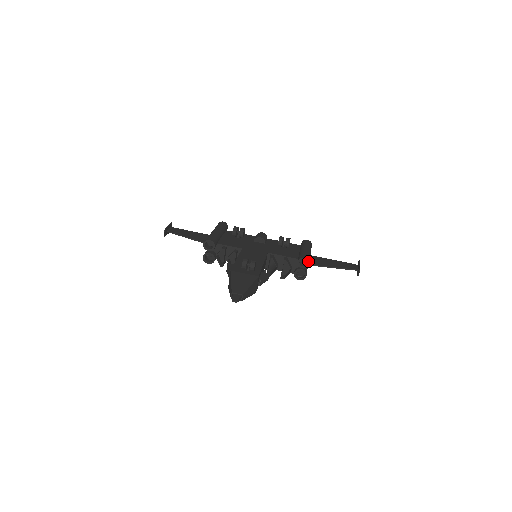
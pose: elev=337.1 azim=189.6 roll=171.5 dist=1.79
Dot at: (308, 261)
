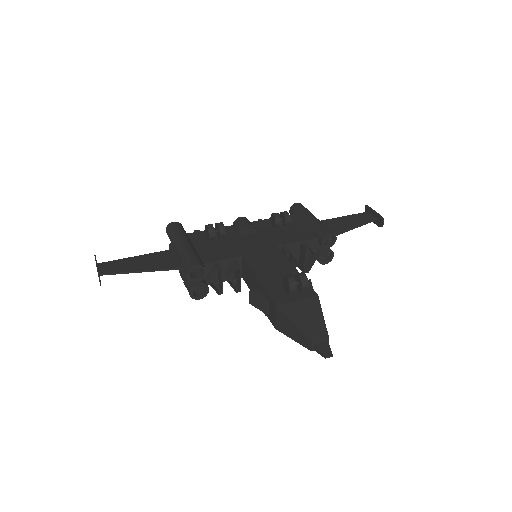
Dot at: (335, 236)
